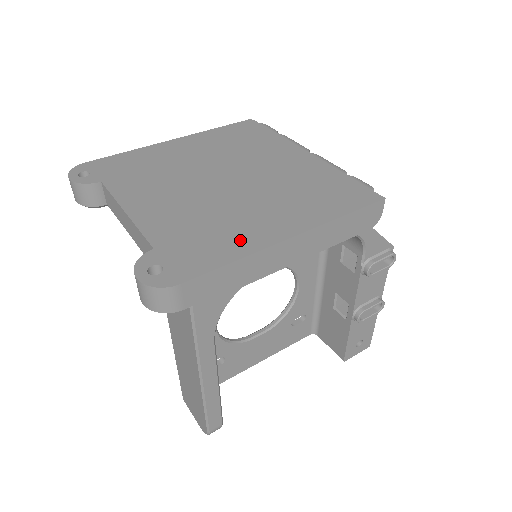
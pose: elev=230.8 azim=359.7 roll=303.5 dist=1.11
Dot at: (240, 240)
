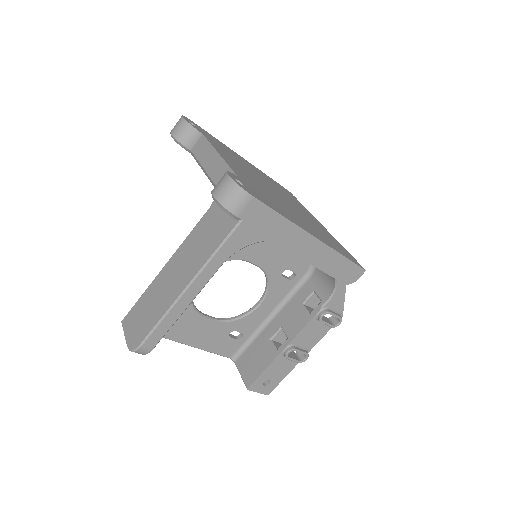
Dot at: (287, 214)
